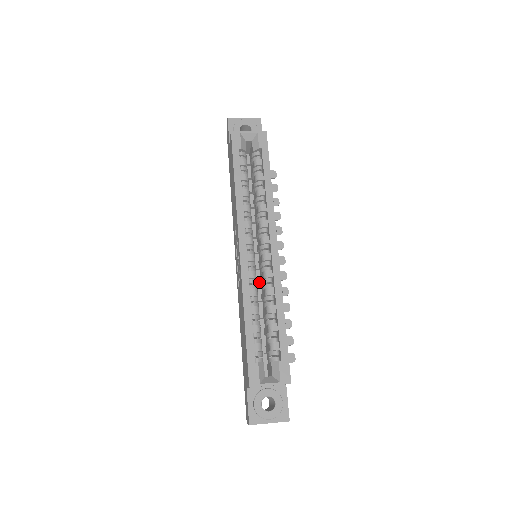
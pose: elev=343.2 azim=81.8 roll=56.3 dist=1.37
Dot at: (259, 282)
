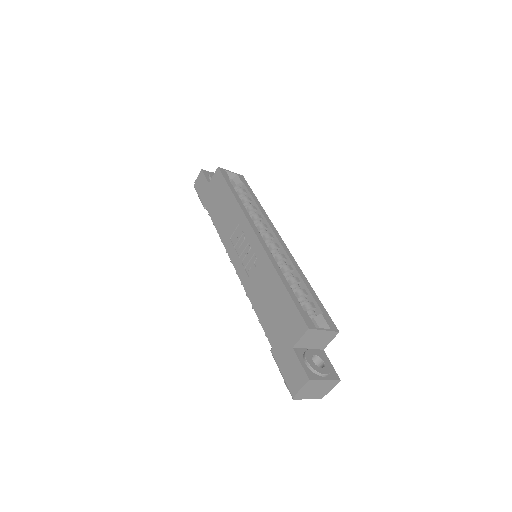
Dot at: occluded
